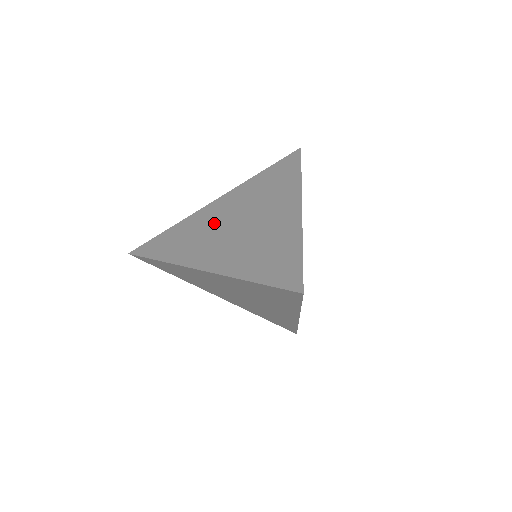
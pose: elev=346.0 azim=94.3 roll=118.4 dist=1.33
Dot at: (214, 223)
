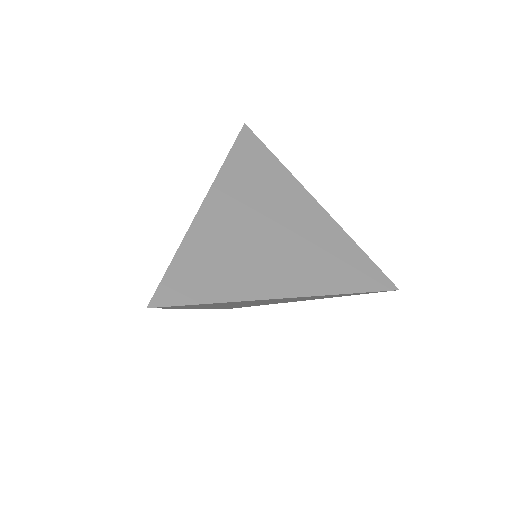
Dot at: (238, 236)
